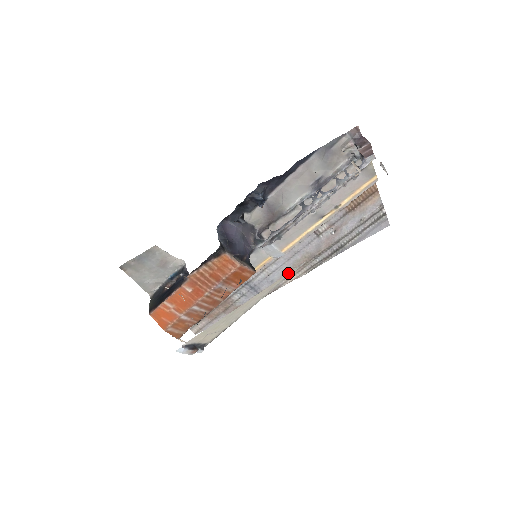
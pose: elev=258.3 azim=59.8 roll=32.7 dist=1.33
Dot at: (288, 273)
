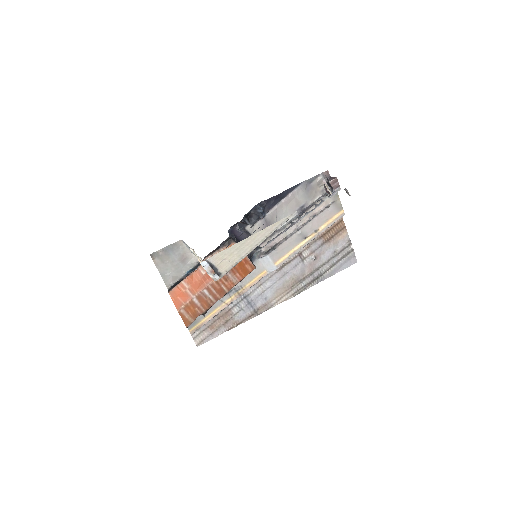
Dot at: (284, 218)
